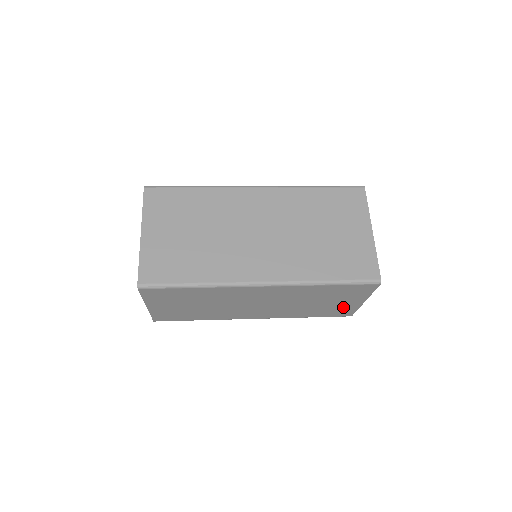
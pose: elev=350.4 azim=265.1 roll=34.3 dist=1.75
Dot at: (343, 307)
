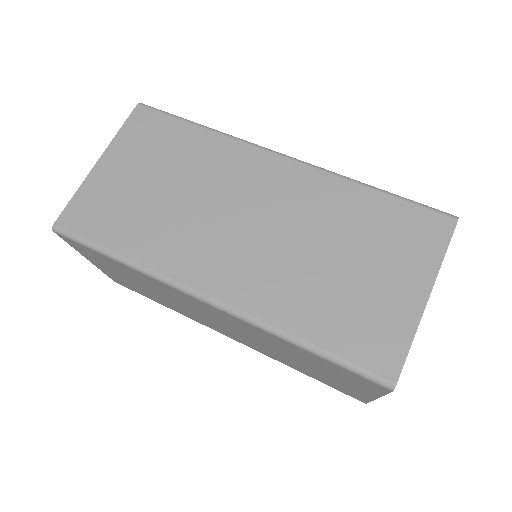
Dot at: occluded
